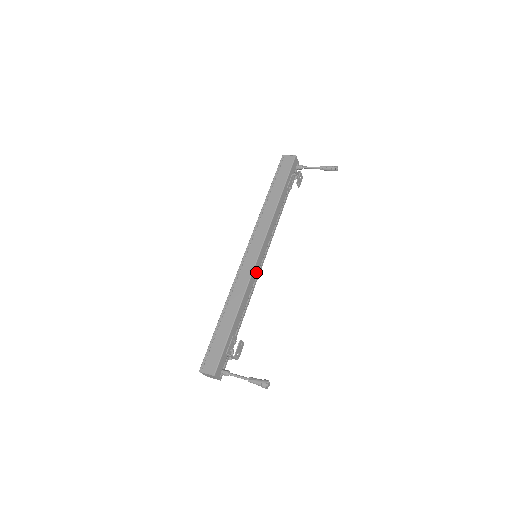
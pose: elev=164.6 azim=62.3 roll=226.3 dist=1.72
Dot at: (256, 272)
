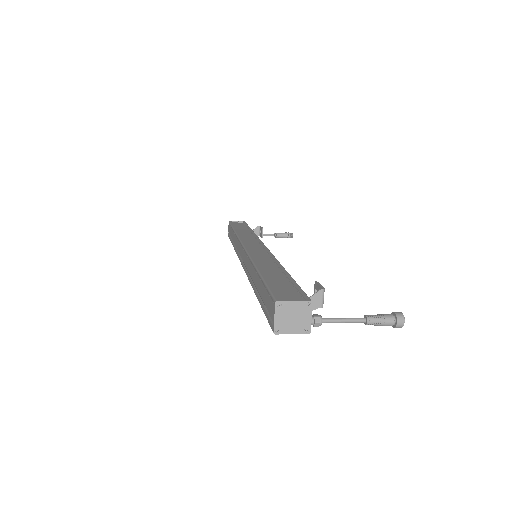
Dot at: occluded
